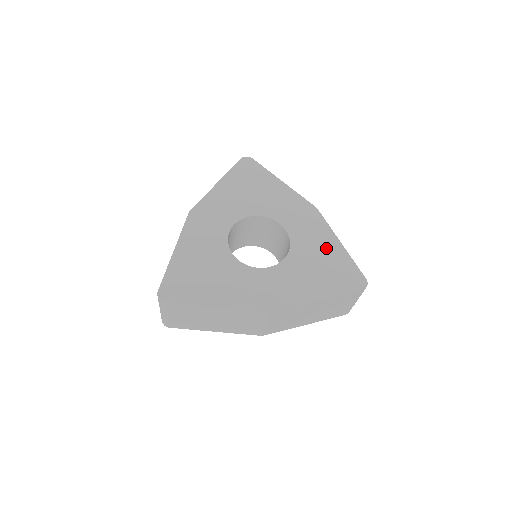
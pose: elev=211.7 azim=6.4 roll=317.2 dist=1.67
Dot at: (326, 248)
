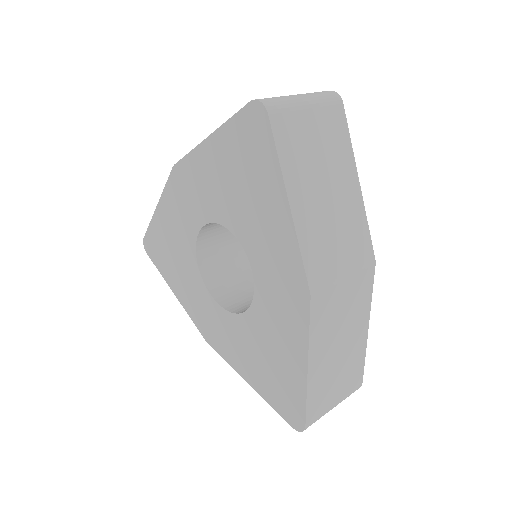
Dot at: (285, 353)
